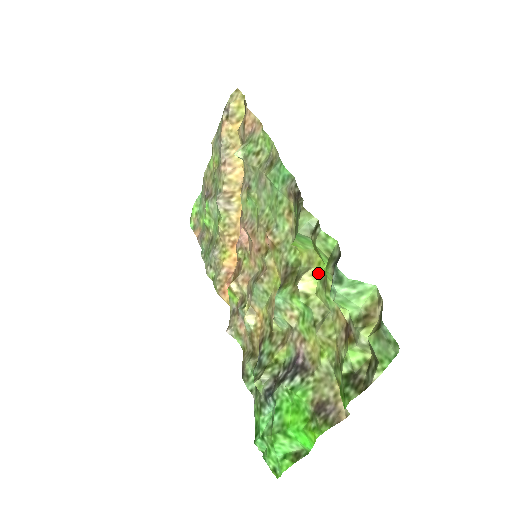
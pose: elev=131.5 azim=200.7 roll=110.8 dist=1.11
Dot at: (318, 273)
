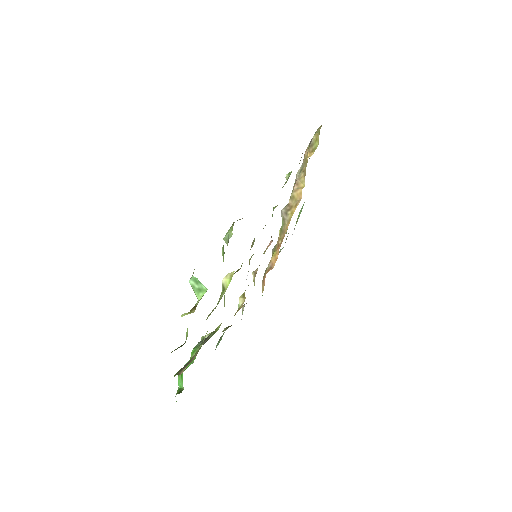
Dot at: (232, 275)
